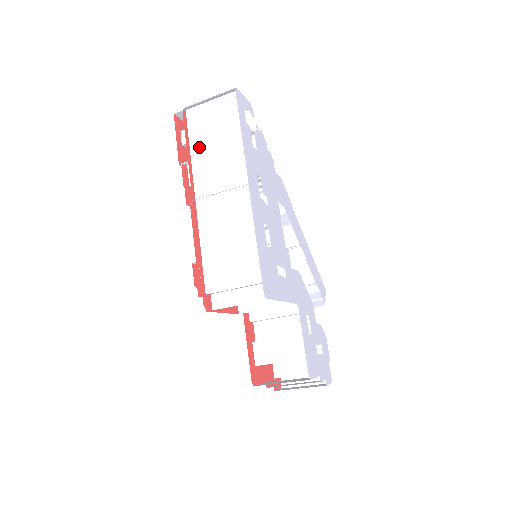
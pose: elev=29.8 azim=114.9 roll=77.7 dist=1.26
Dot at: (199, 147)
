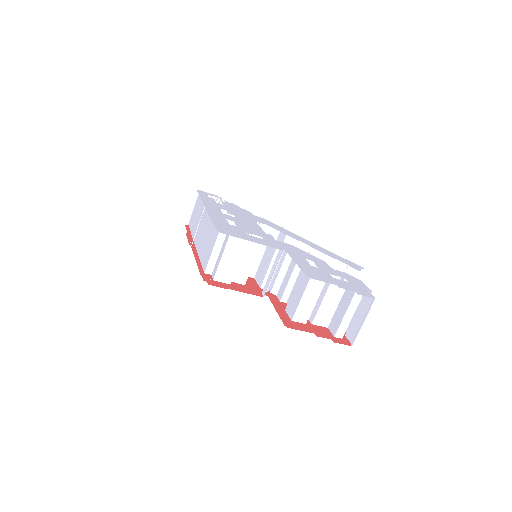
Dot at: (193, 228)
